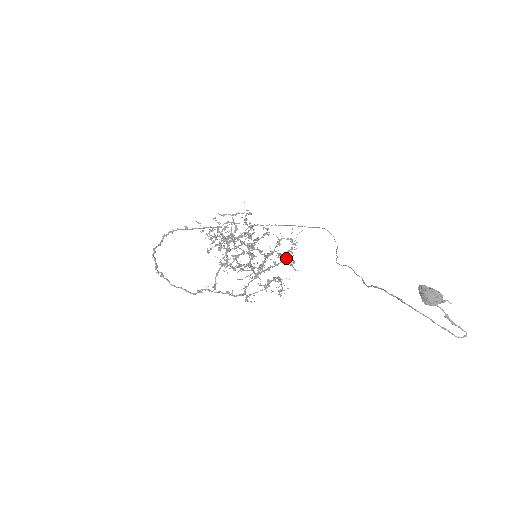
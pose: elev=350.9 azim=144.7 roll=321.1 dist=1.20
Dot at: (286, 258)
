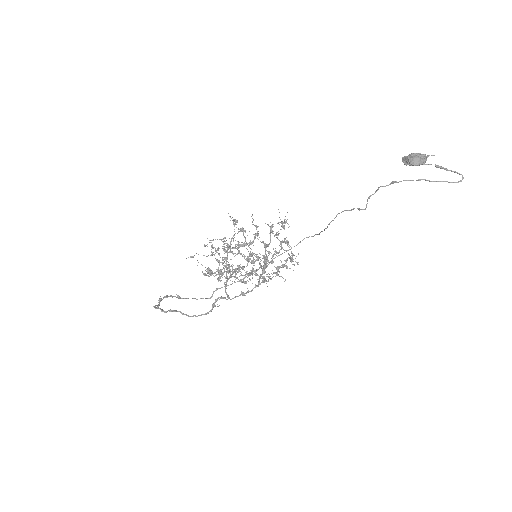
Dot at: (284, 227)
